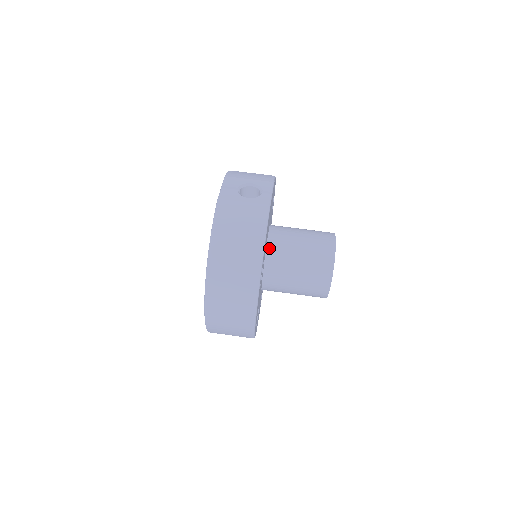
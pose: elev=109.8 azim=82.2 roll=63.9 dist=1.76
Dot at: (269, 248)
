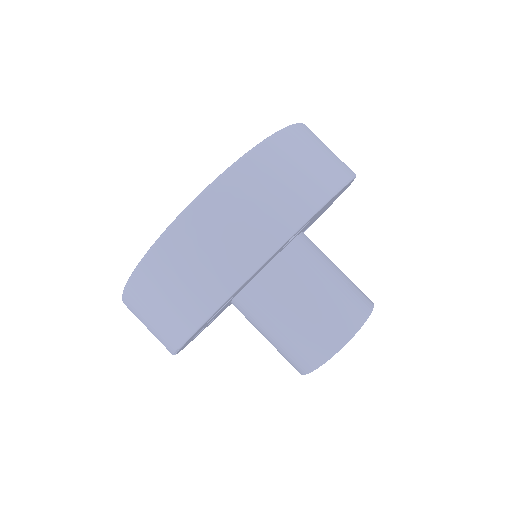
Dot at: (300, 239)
